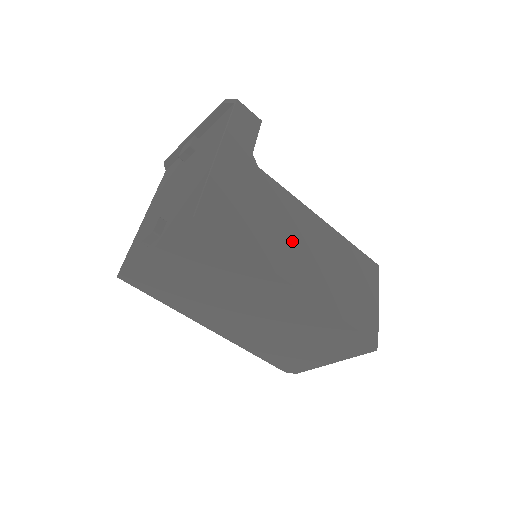
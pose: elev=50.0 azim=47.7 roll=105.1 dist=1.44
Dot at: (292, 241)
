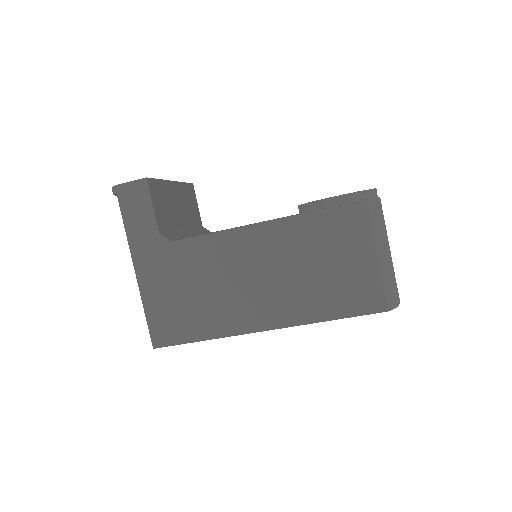
Dot at: (238, 287)
